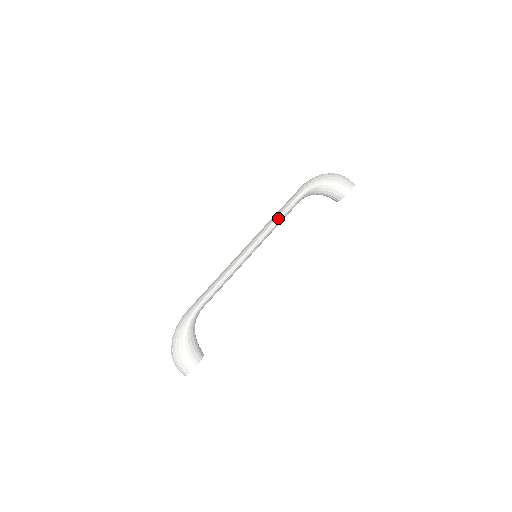
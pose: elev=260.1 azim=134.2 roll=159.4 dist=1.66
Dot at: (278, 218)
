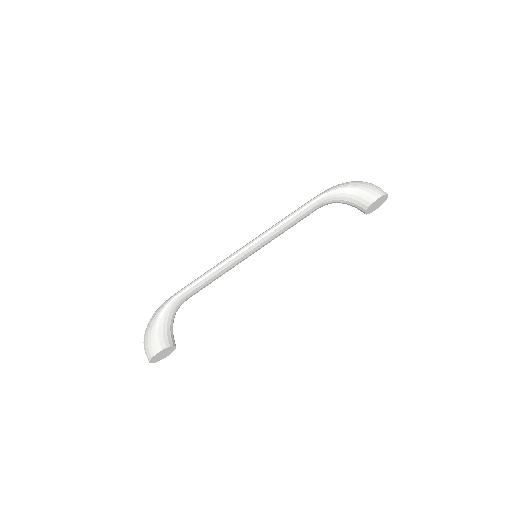
Dot at: (285, 218)
